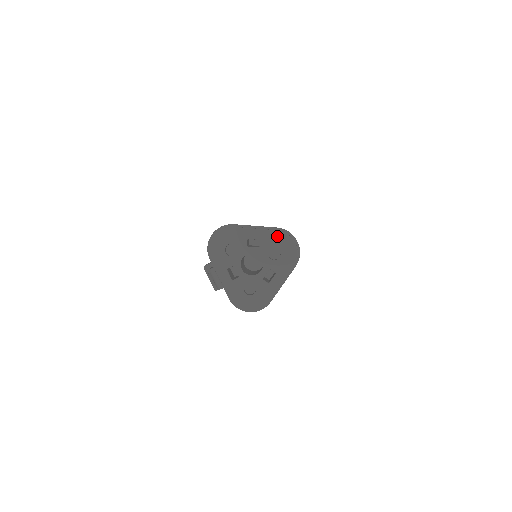
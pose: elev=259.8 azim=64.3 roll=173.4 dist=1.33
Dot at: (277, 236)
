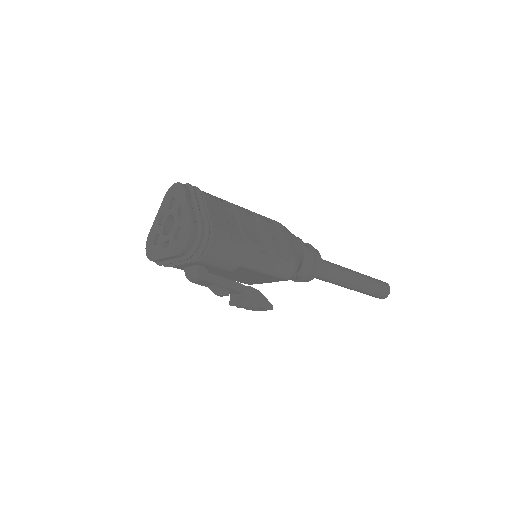
Dot at: (166, 198)
